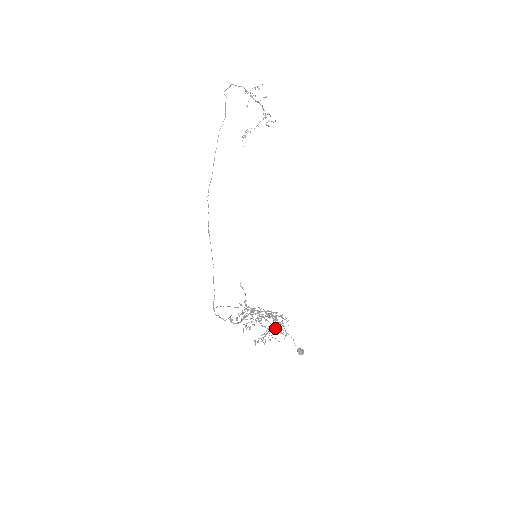
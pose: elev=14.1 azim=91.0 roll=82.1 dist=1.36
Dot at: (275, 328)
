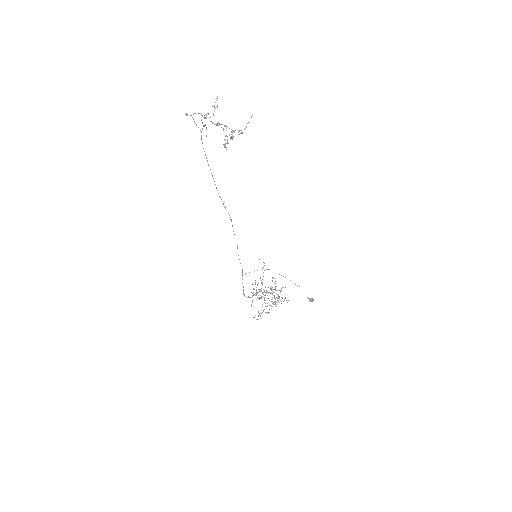
Dot at: occluded
